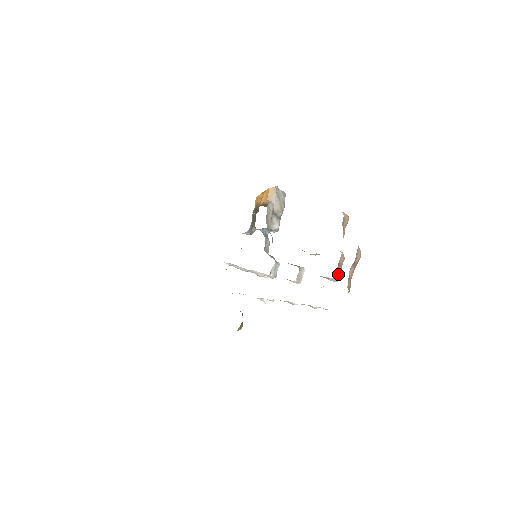
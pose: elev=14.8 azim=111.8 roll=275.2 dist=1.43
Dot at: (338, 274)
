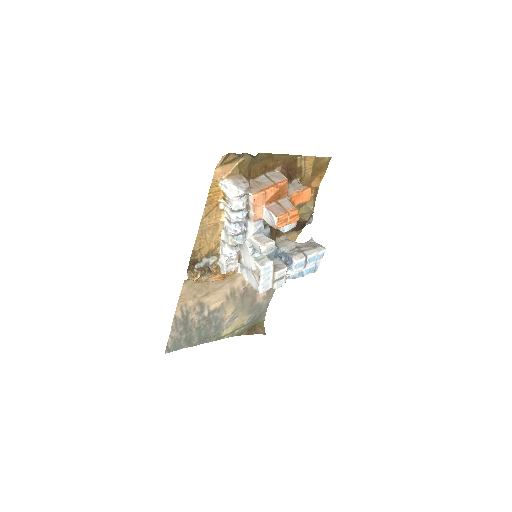
Dot at: (276, 211)
